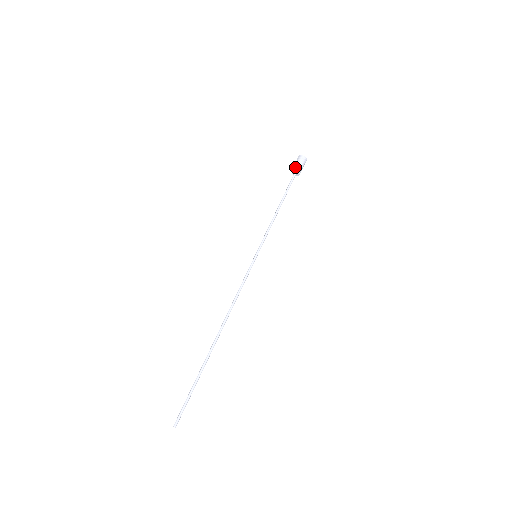
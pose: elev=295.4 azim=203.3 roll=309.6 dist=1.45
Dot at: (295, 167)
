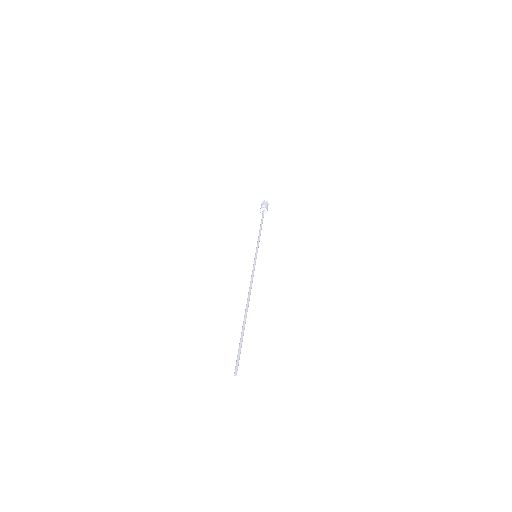
Dot at: occluded
